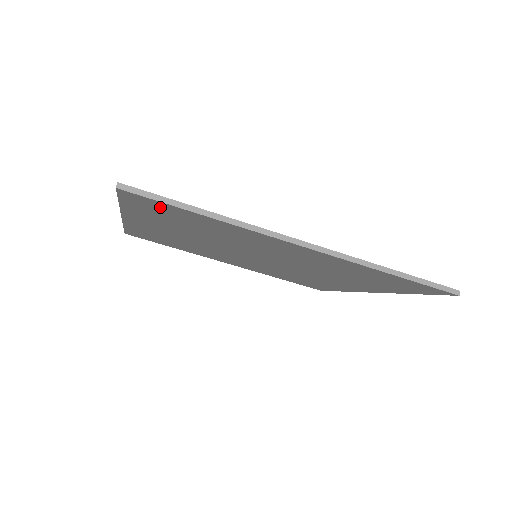
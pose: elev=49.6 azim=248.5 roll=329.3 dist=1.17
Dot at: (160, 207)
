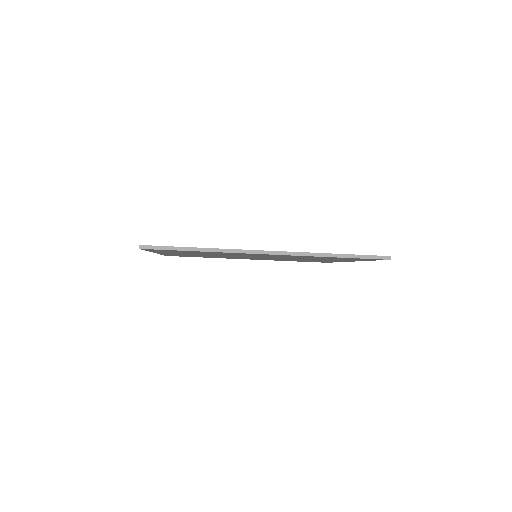
Dot at: occluded
